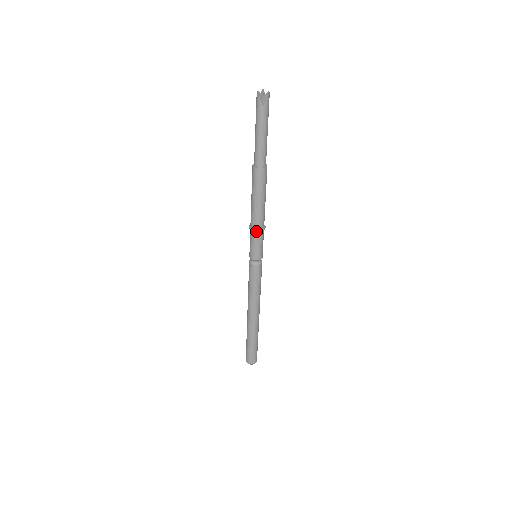
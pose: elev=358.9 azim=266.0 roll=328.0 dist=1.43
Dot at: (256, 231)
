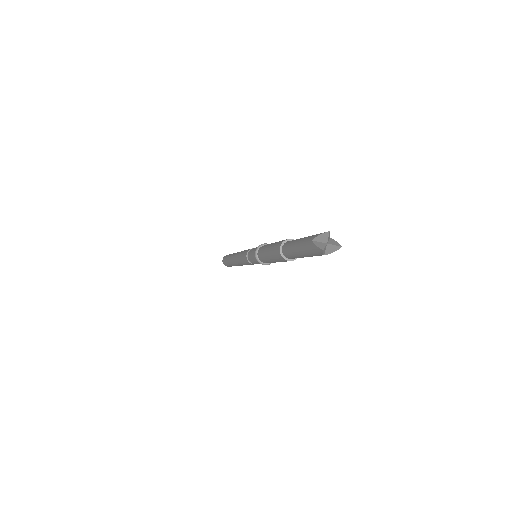
Dot at: occluded
